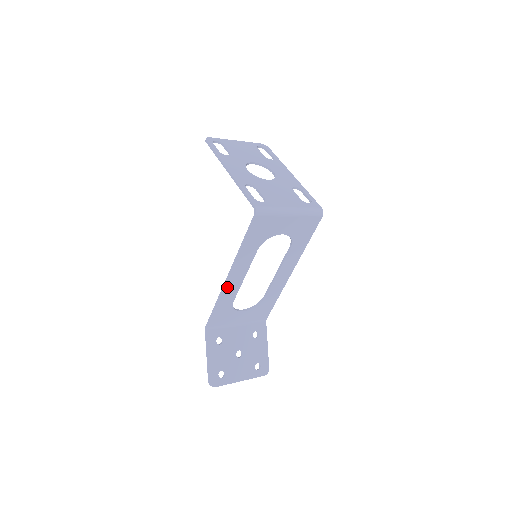
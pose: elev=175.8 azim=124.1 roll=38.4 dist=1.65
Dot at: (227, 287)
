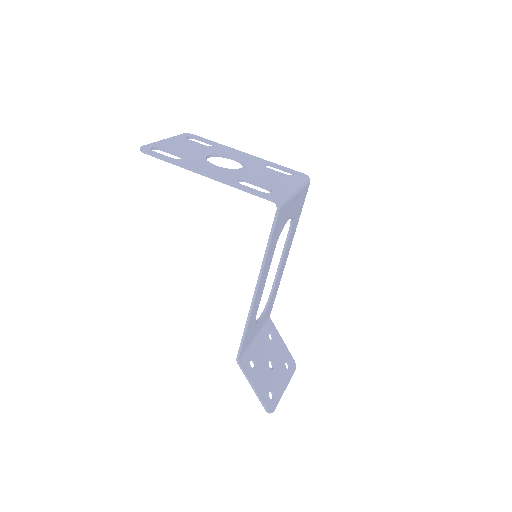
Dot at: (254, 303)
